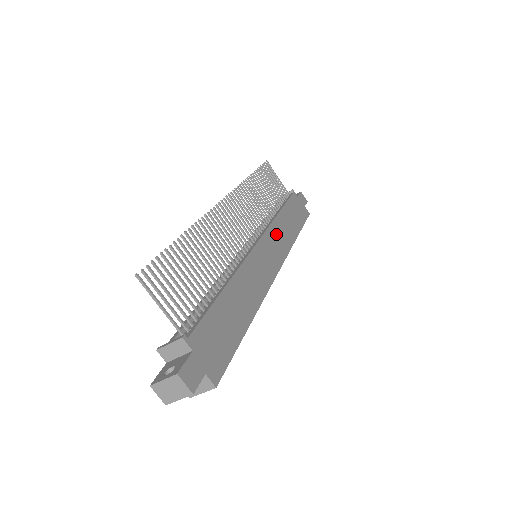
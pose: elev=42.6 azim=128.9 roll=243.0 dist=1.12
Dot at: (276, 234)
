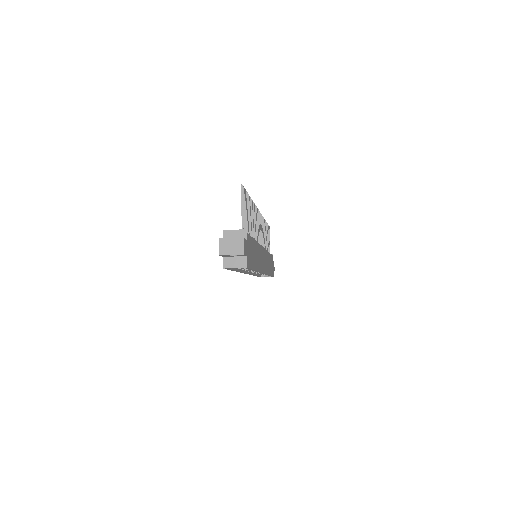
Dot at: occluded
